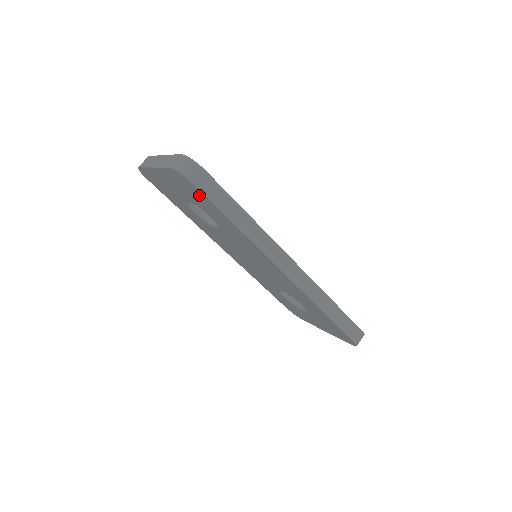
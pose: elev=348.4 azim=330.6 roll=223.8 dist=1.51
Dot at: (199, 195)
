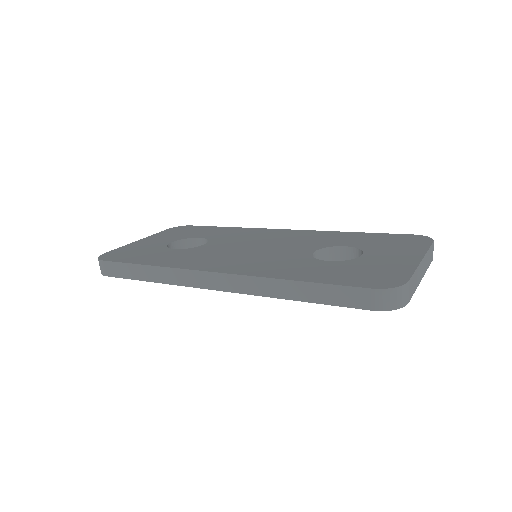
Dot at: occluded
